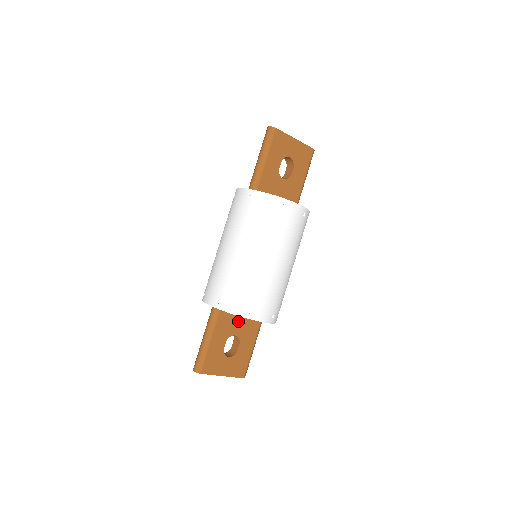
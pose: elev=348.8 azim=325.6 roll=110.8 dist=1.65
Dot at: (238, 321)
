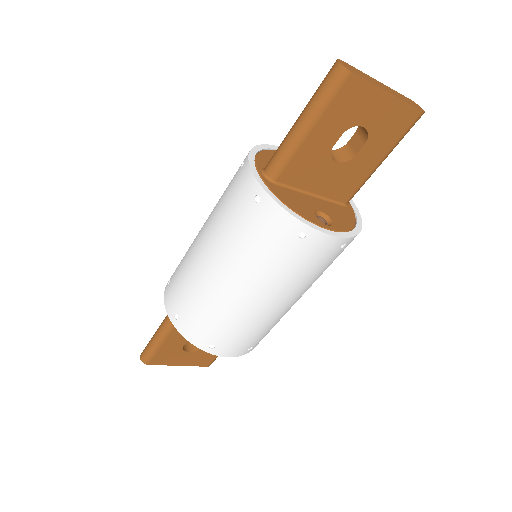
Dot at: occluded
